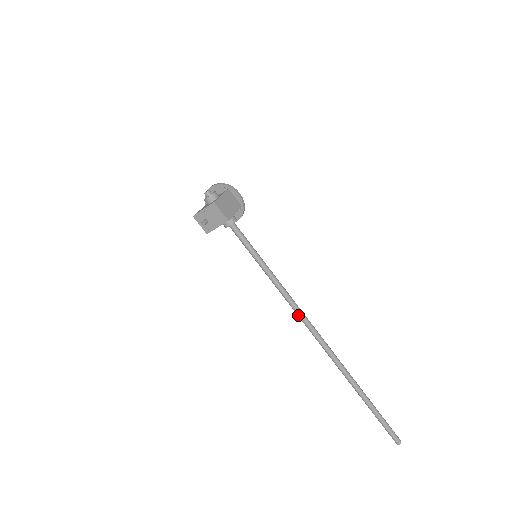
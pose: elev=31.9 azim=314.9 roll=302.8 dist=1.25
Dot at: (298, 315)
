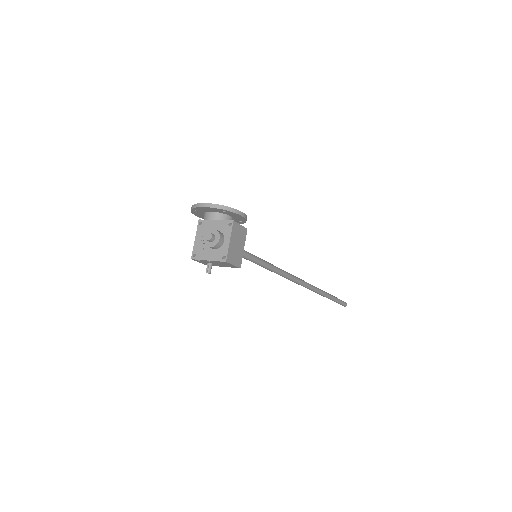
Dot at: (290, 280)
